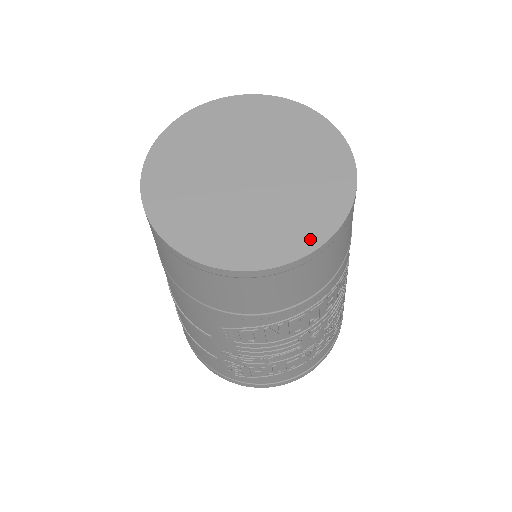
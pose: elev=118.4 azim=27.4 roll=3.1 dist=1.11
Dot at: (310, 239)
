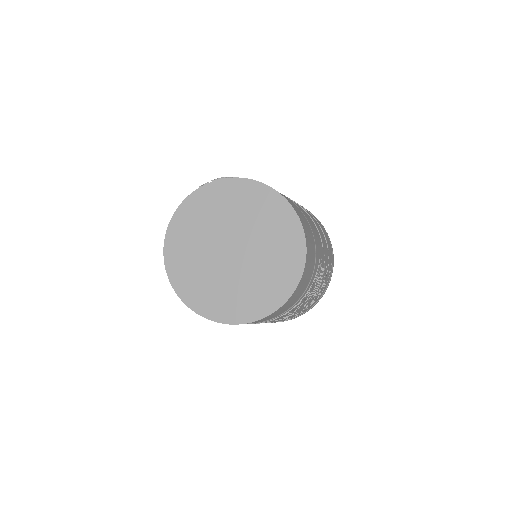
Dot at: (278, 298)
